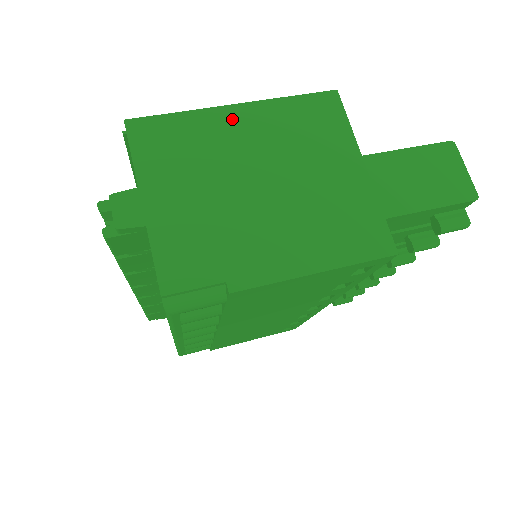
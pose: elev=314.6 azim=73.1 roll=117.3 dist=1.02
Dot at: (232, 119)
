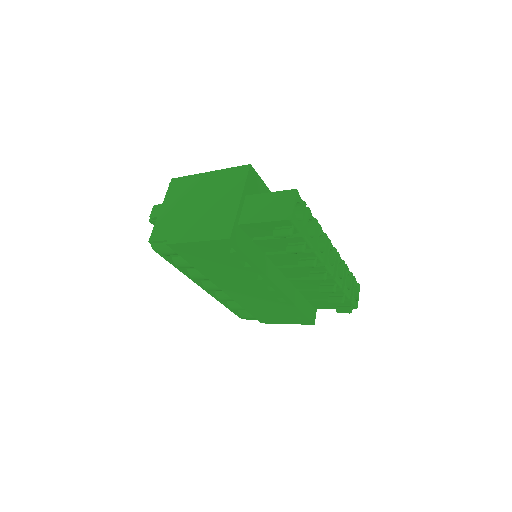
Dot at: (204, 178)
